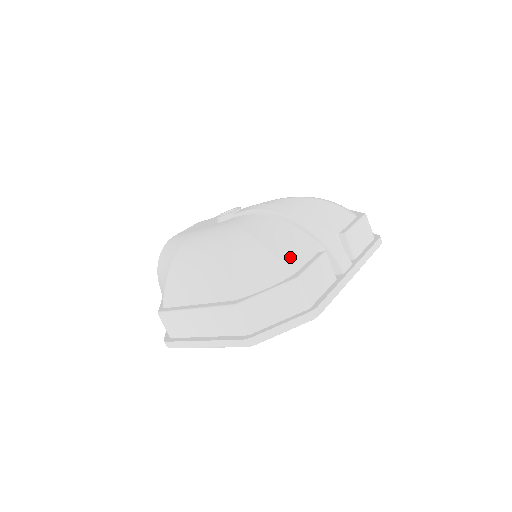
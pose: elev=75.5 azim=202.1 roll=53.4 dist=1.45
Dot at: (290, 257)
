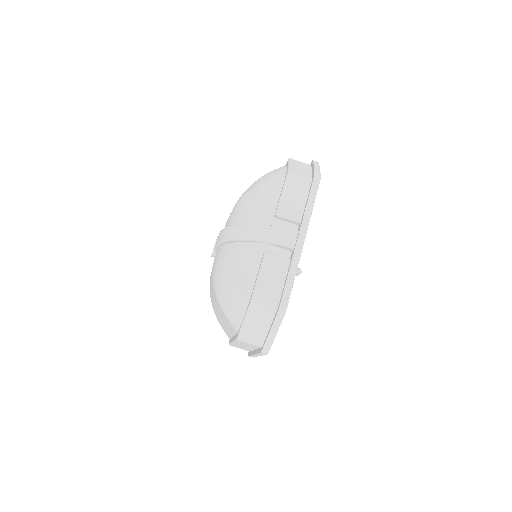
Dot at: (245, 280)
